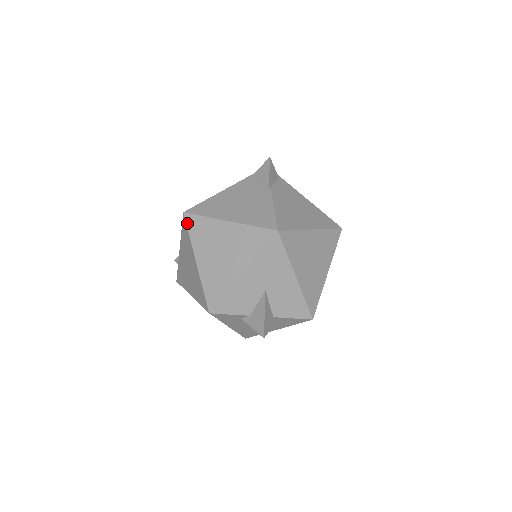
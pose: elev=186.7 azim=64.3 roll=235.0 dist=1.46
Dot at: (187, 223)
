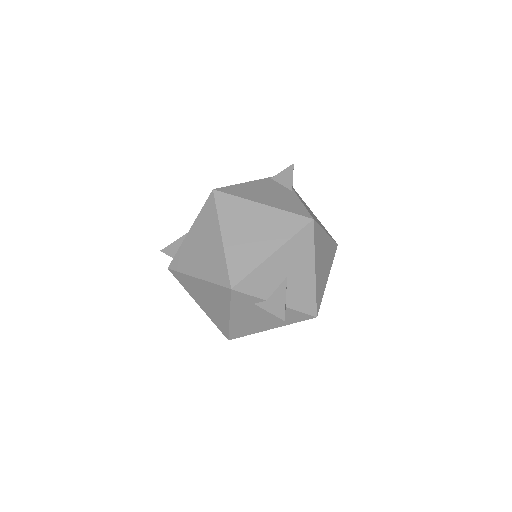
Dot at: (216, 200)
